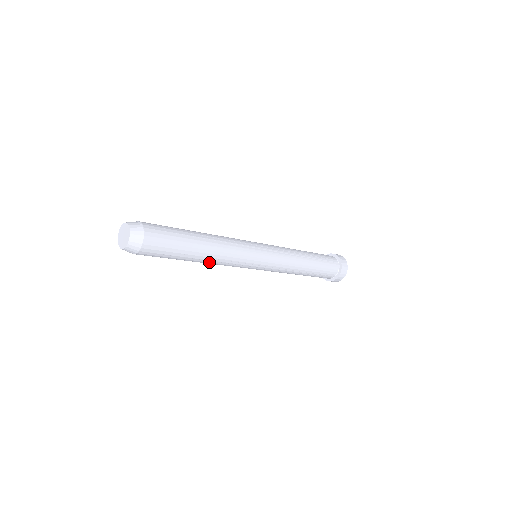
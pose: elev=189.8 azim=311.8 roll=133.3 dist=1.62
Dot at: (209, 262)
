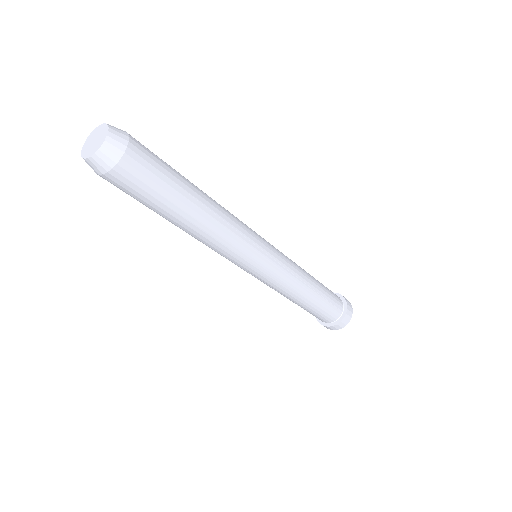
Dot at: (190, 234)
